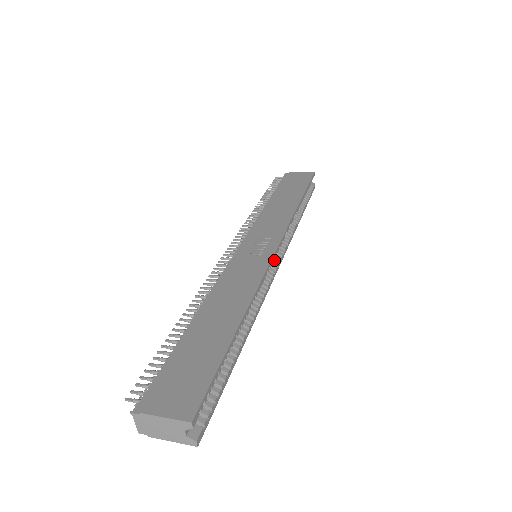
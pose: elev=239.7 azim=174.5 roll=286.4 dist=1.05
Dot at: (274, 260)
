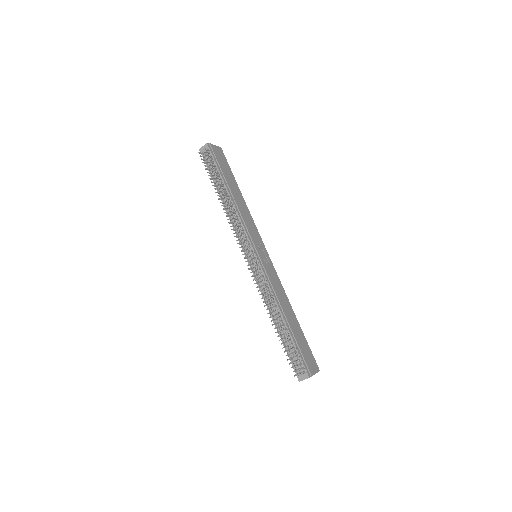
Dot at: occluded
